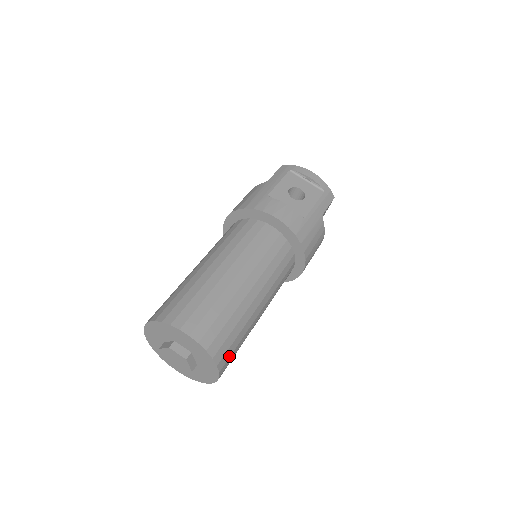
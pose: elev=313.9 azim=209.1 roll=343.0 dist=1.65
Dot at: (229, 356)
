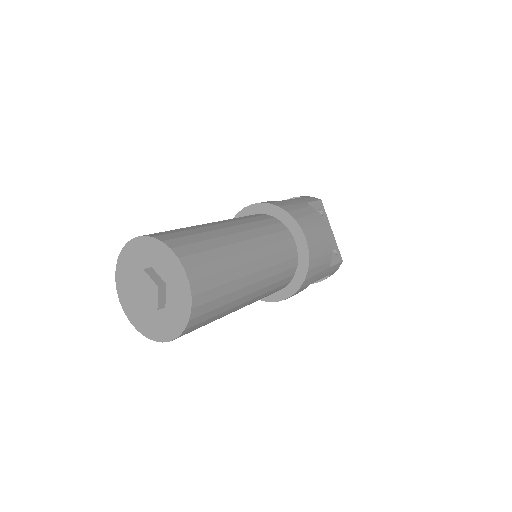
Dot at: (194, 253)
